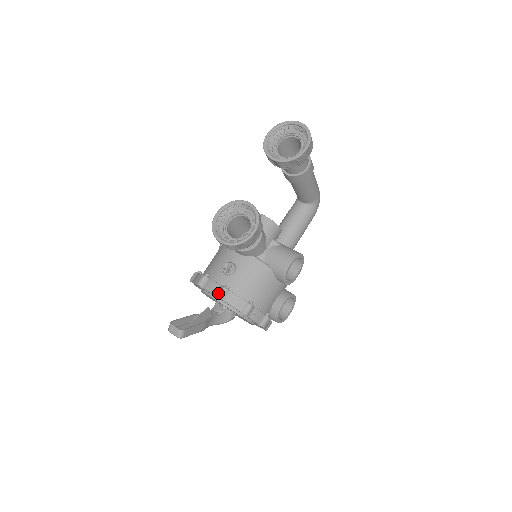
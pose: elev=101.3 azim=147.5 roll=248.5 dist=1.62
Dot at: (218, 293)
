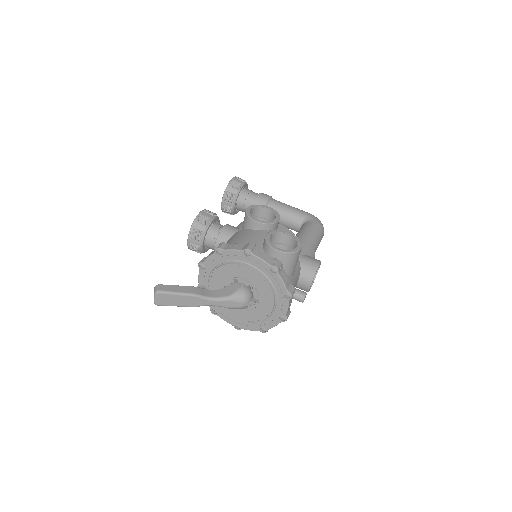
Dot at: (199, 265)
